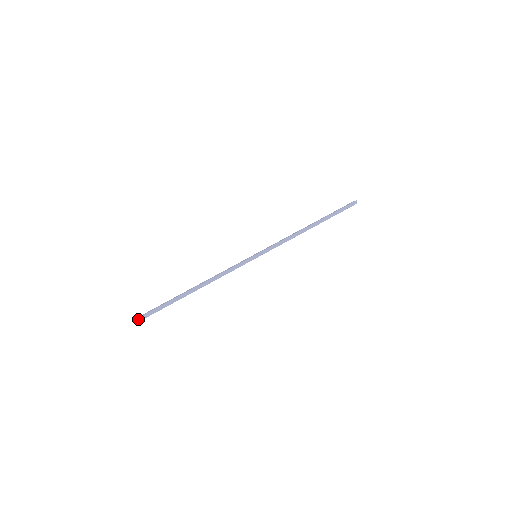
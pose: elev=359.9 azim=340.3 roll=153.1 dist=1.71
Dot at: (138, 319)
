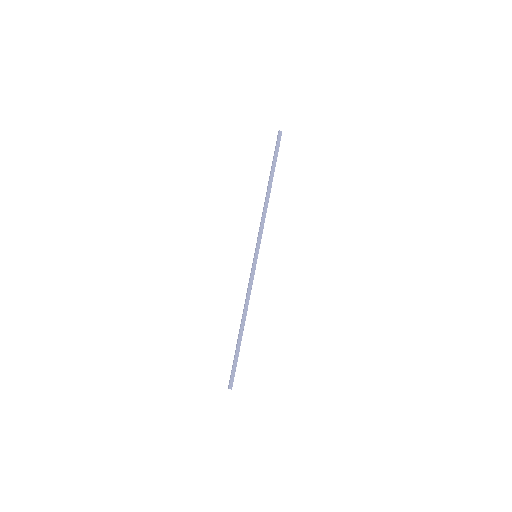
Dot at: (230, 388)
